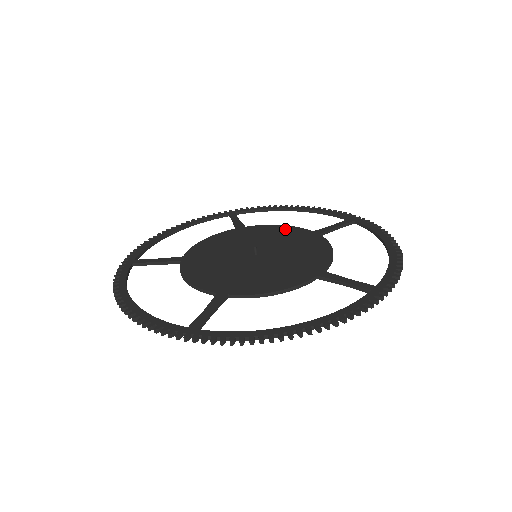
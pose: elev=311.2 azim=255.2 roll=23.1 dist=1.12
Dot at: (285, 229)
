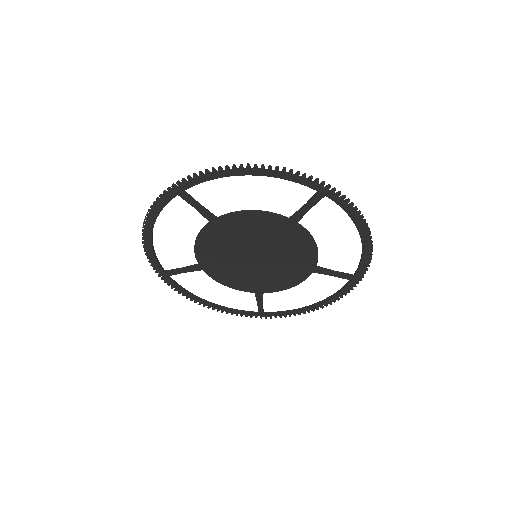
Dot at: (292, 279)
